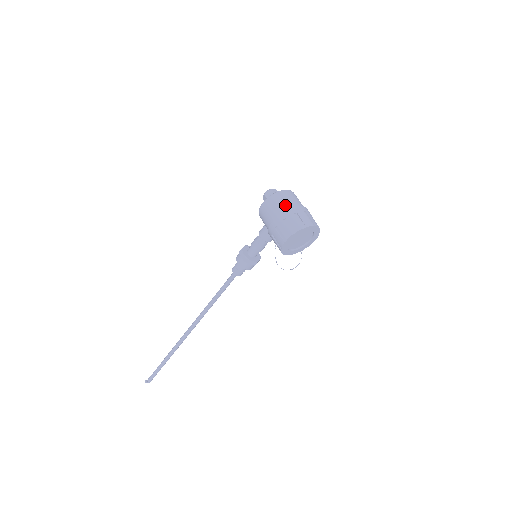
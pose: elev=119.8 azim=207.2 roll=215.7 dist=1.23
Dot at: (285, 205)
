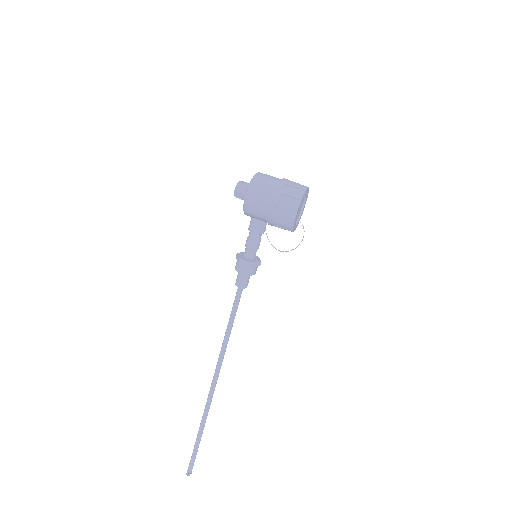
Dot at: (271, 184)
